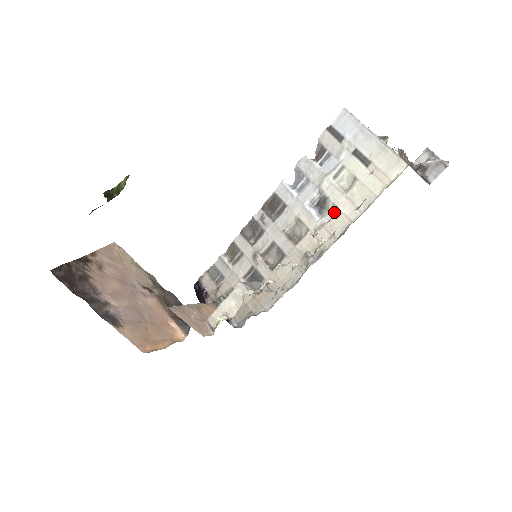
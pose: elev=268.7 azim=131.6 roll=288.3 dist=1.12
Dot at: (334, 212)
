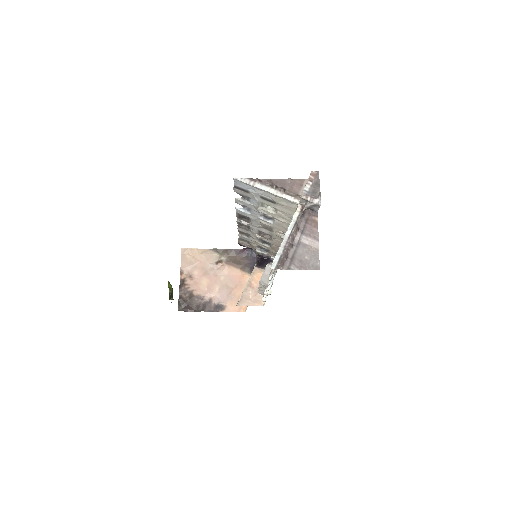
Dot at: (278, 221)
